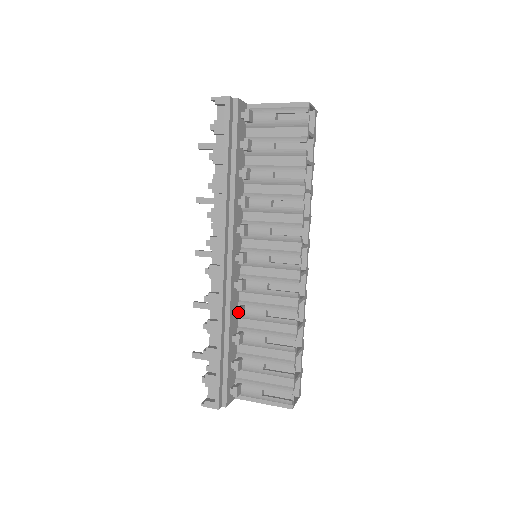
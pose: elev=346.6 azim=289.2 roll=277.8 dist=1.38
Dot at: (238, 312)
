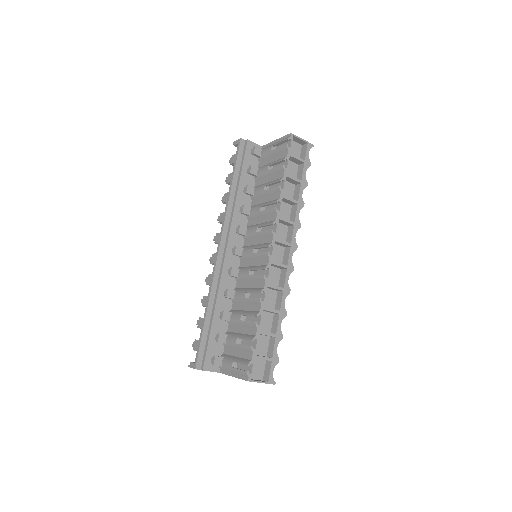
Dot at: (226, 292)
